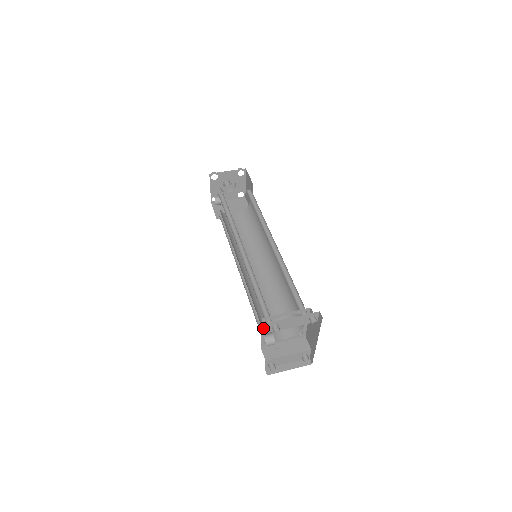
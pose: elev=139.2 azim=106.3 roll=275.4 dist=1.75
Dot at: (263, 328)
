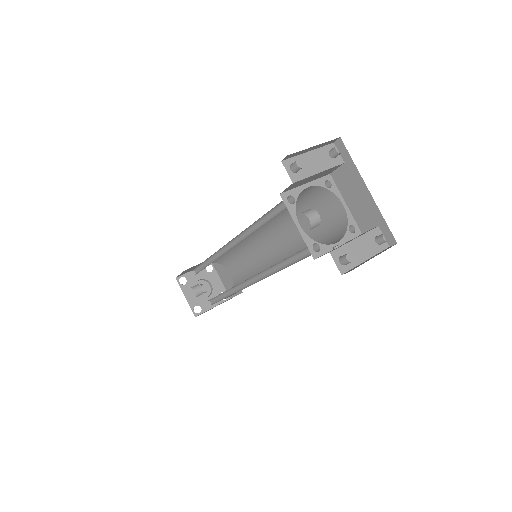
Dot at: (293, 216)
